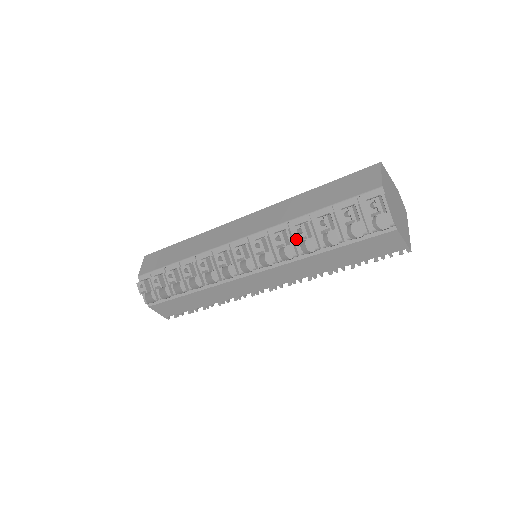
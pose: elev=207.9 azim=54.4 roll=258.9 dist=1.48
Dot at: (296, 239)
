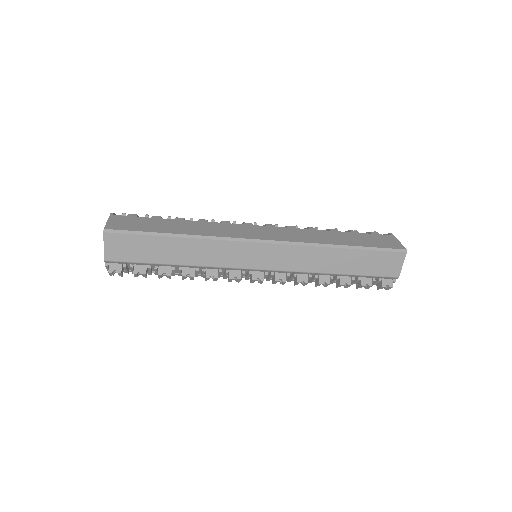
Dot at: (316, 286)
